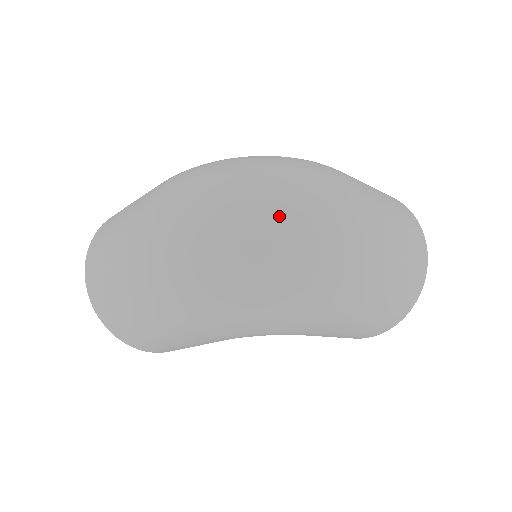
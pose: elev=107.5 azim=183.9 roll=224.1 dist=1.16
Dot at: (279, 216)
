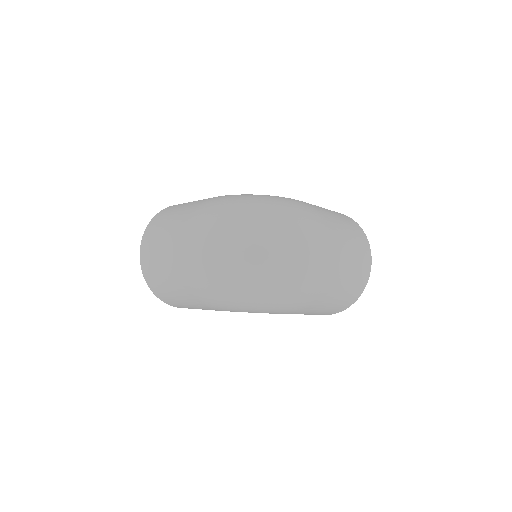
Dot at: (273, 251)
